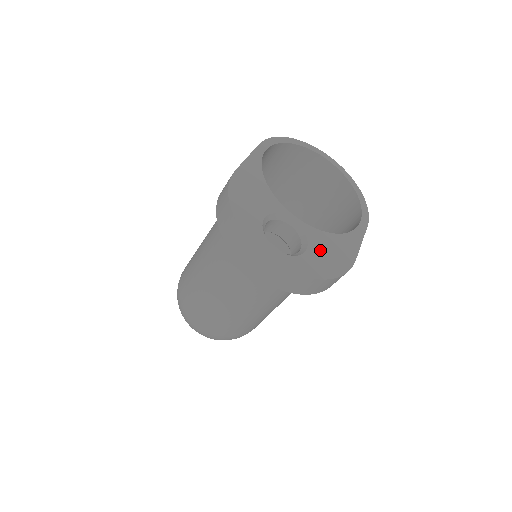
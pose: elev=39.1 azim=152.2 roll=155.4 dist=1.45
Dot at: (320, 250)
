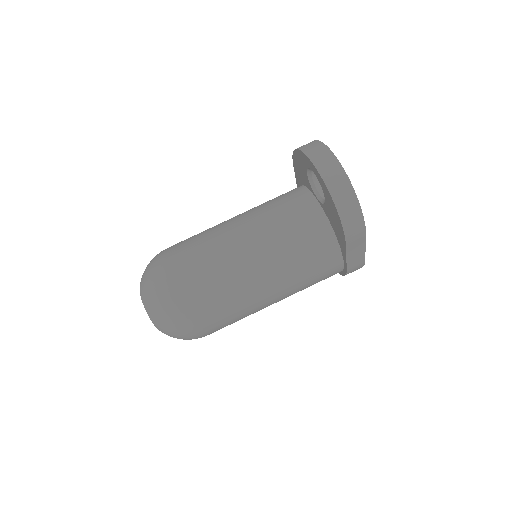
Dot at: occluded
